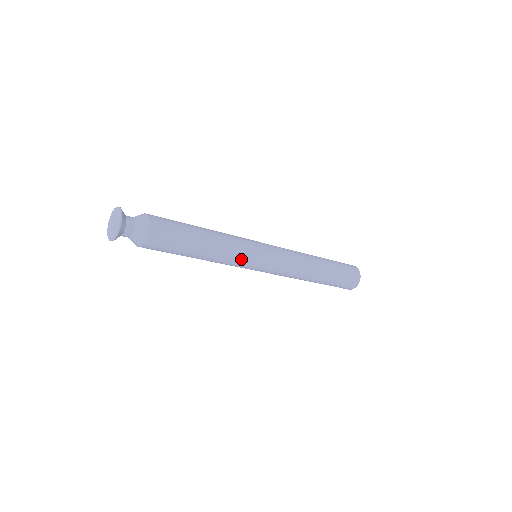
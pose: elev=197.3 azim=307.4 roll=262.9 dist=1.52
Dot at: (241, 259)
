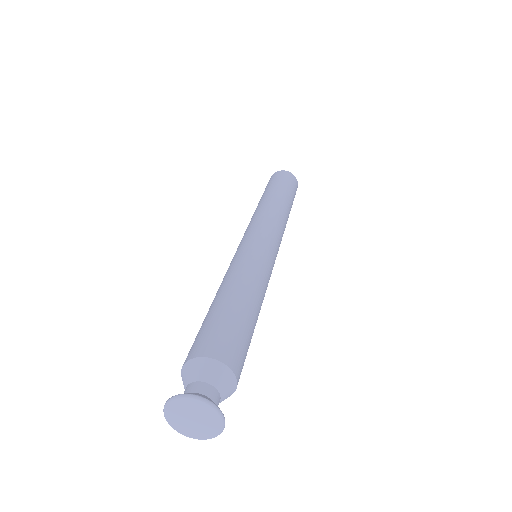
Dot at: (269, 274)
